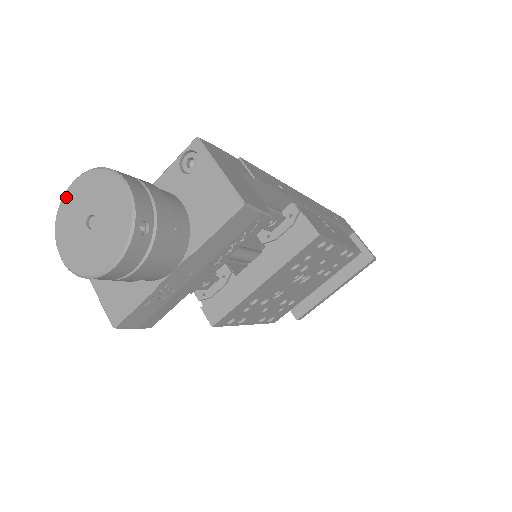
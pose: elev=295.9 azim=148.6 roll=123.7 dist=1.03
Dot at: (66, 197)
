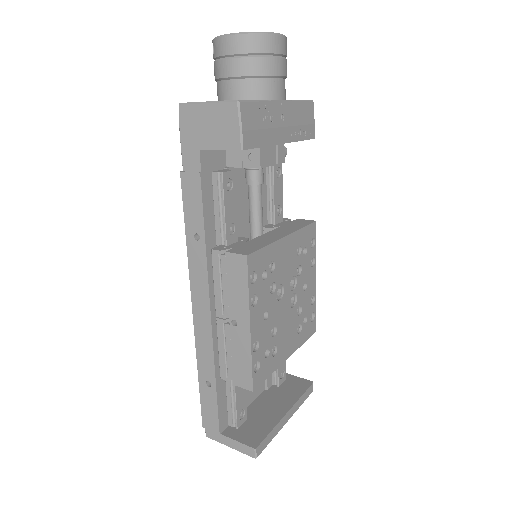
Dot at: occluded
